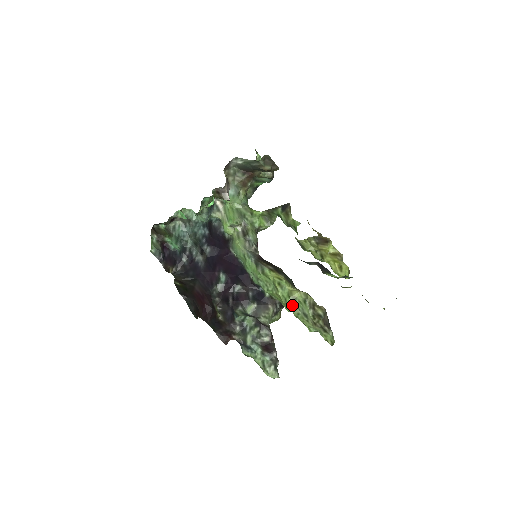
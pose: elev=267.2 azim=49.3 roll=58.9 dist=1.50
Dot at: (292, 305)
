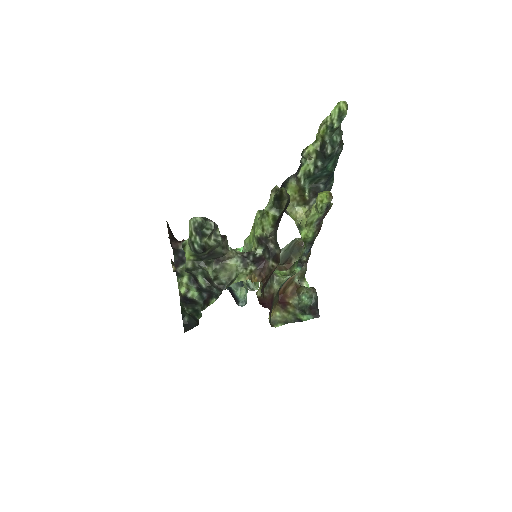
Dot at: (260, 213)
